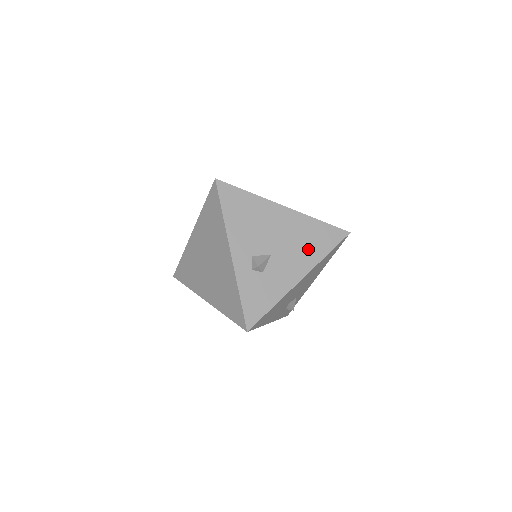
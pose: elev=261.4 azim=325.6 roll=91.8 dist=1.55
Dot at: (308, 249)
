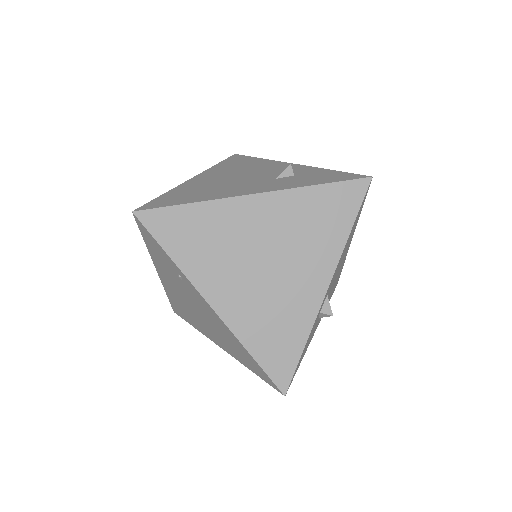
Dot at: (330, 296)
